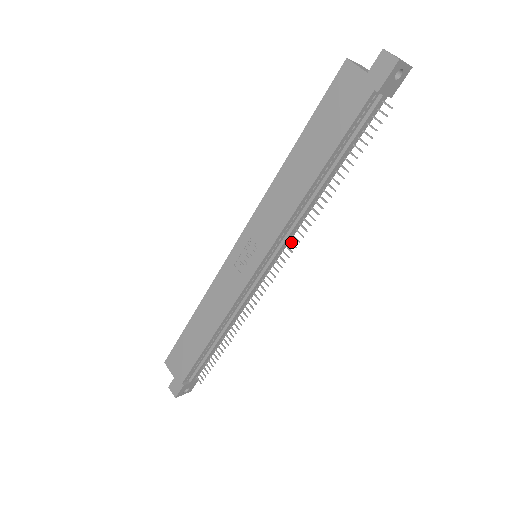
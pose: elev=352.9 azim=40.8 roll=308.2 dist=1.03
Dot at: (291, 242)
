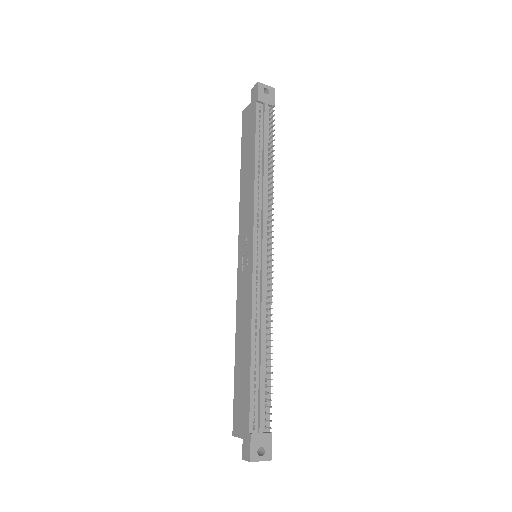
Dot at: (270, 221)
